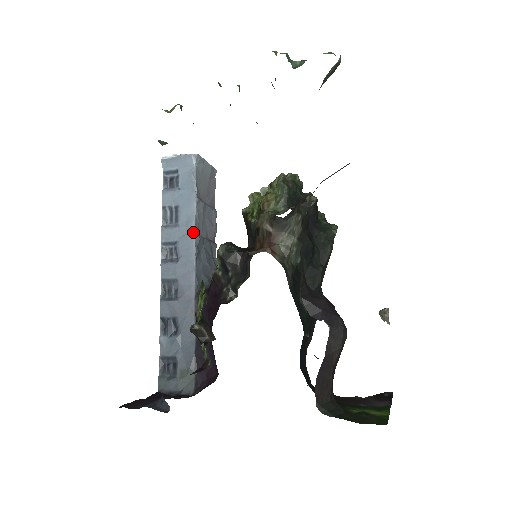
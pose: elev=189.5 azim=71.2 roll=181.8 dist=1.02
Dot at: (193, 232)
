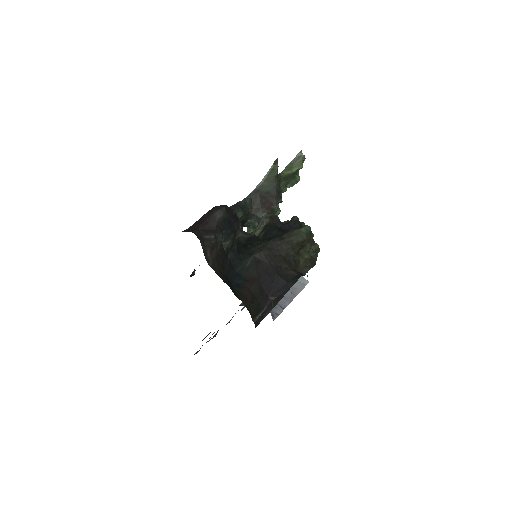
Dot at: occluded
